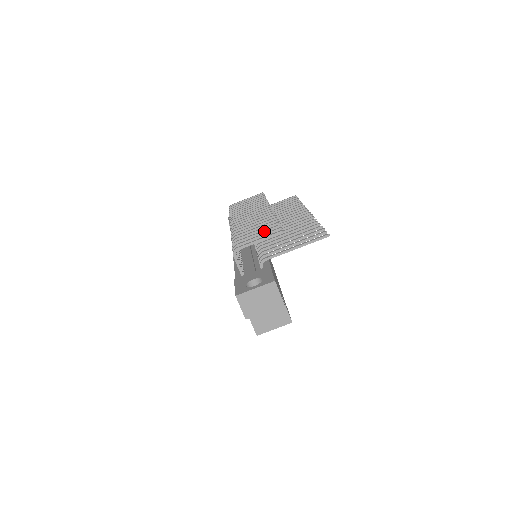
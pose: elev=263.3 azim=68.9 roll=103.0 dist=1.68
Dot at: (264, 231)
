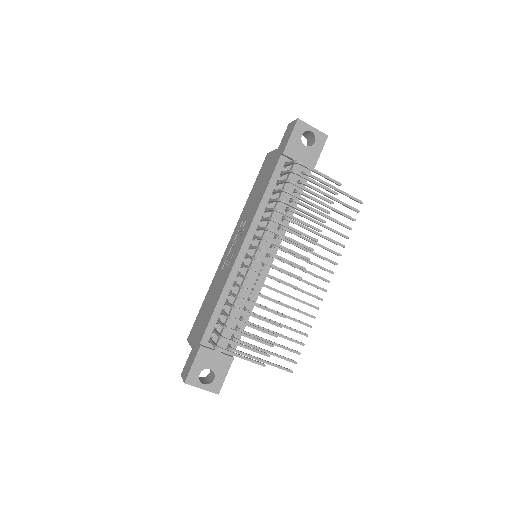
Dot at: occluded
